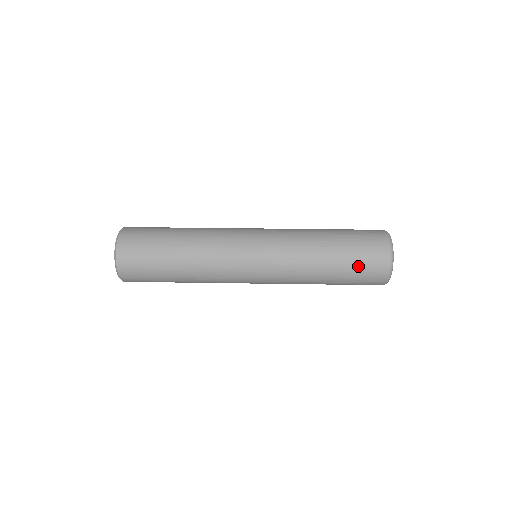
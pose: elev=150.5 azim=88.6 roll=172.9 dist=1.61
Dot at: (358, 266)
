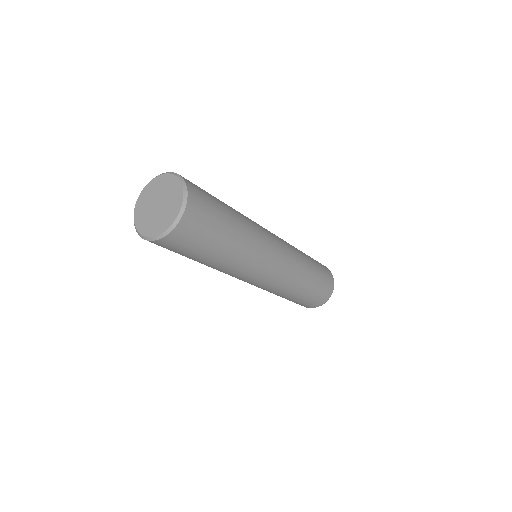
Dot at: occluded
